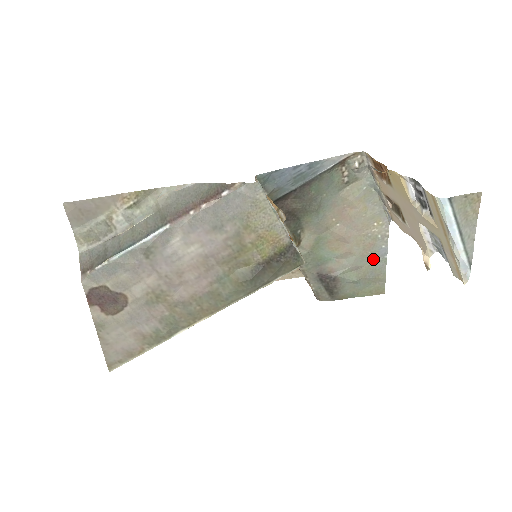
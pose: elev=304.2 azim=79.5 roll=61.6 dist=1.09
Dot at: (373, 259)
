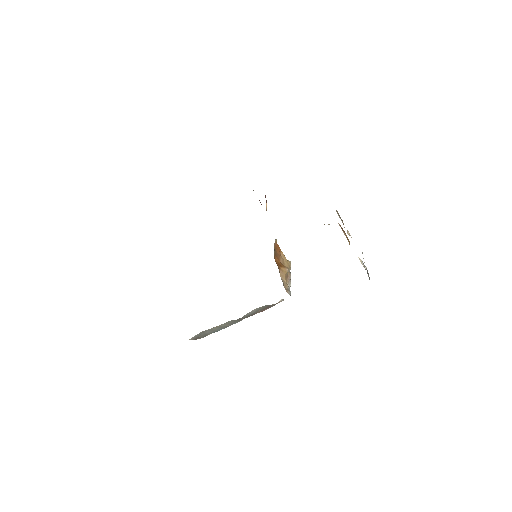
Dot at: occluded
